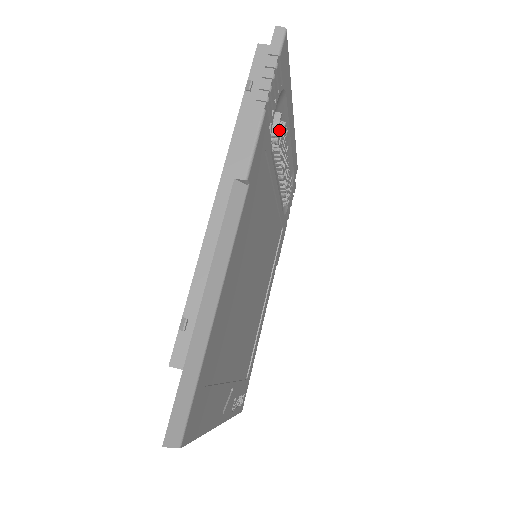
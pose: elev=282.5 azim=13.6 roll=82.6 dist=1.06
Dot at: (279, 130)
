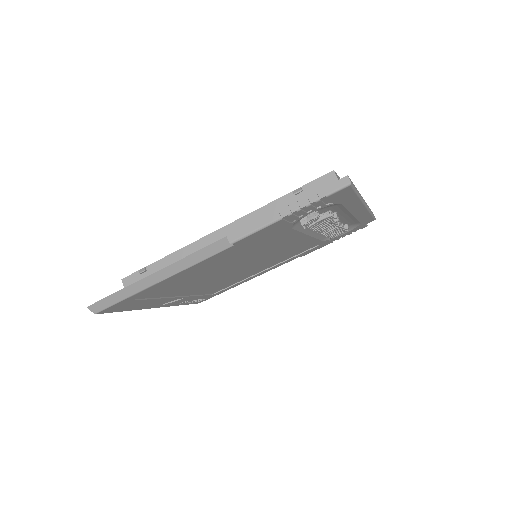
Dot at: (313, 220)
